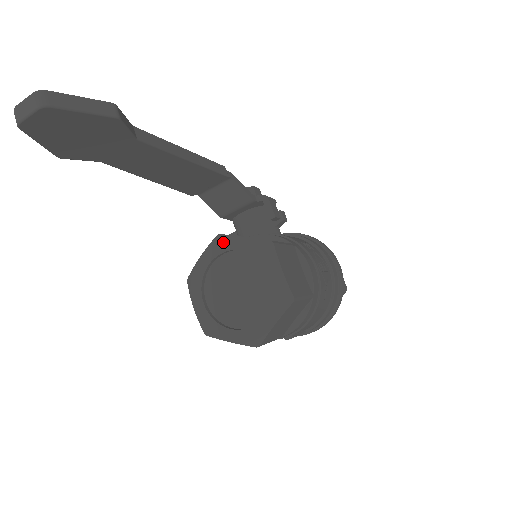
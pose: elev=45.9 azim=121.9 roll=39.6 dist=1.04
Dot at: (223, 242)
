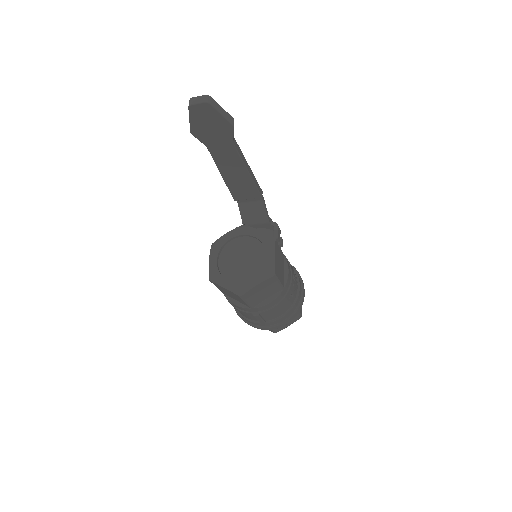
Dot at: (245, 229)
